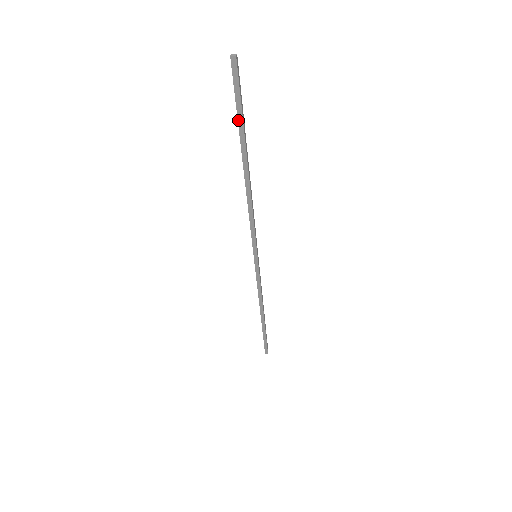
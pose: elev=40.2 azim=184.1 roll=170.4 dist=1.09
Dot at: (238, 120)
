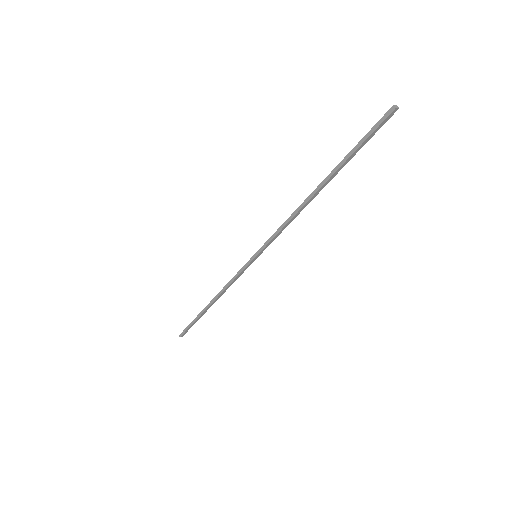
Dot at: (353, 153)
